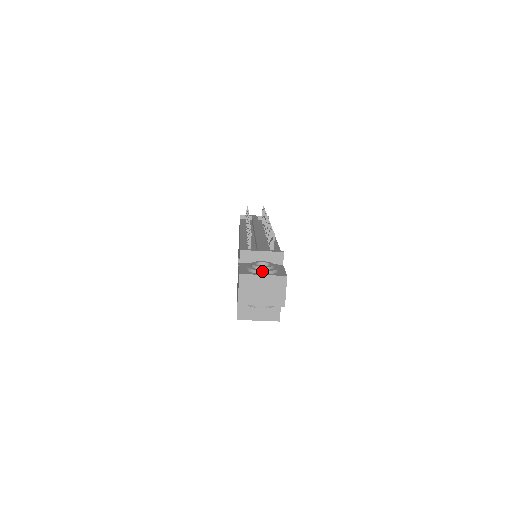
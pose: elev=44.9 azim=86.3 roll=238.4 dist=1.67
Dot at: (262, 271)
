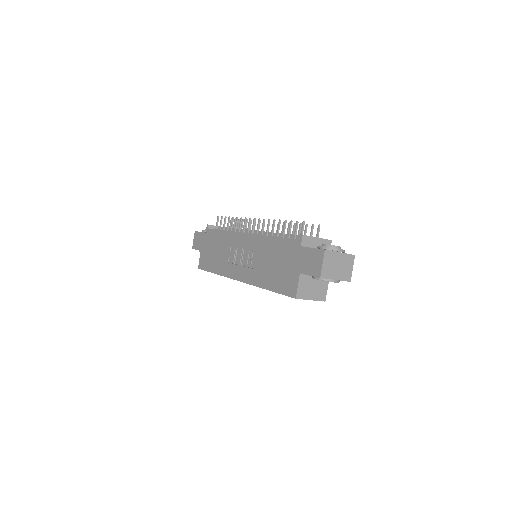
Dot at: (340, 249)
